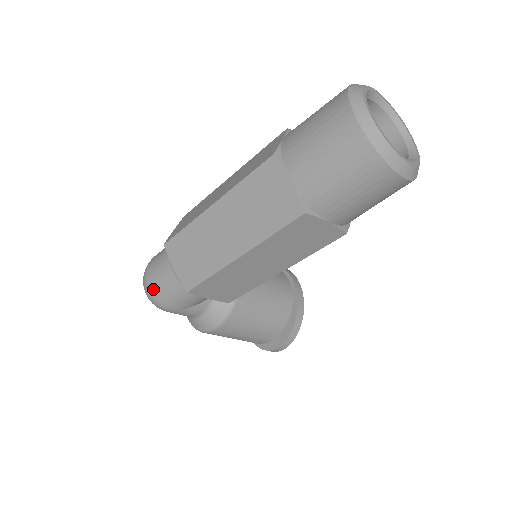
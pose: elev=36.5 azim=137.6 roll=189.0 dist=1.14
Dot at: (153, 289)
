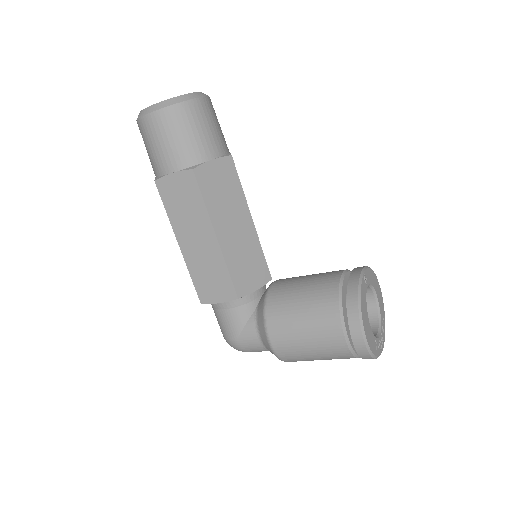
Dot at: occluded
